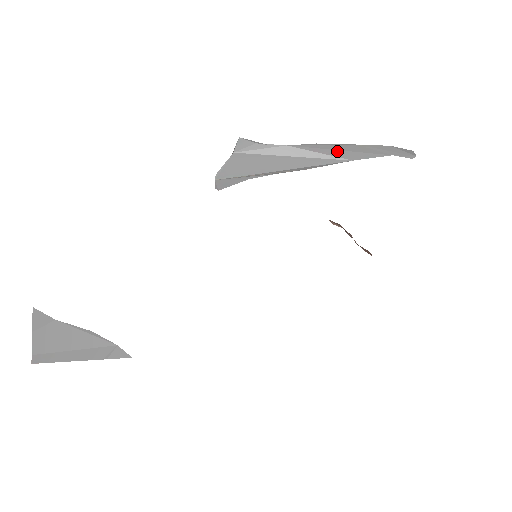
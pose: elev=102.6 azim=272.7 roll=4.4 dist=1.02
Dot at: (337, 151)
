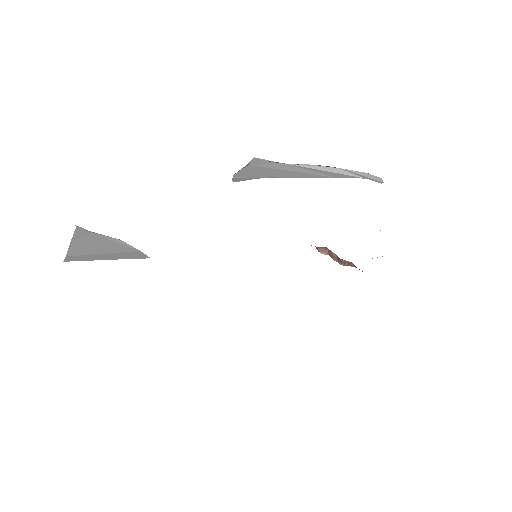
Dot at: (325, 171)
